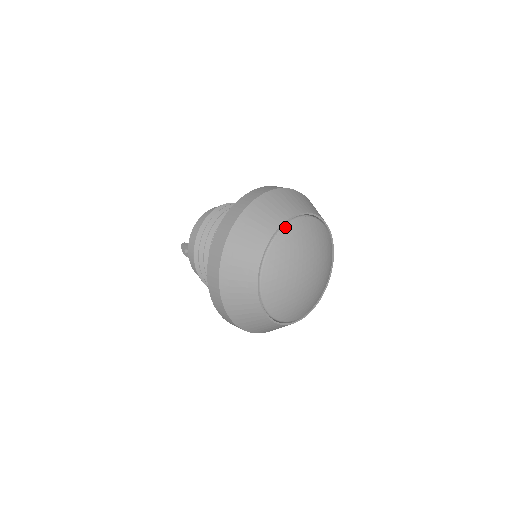
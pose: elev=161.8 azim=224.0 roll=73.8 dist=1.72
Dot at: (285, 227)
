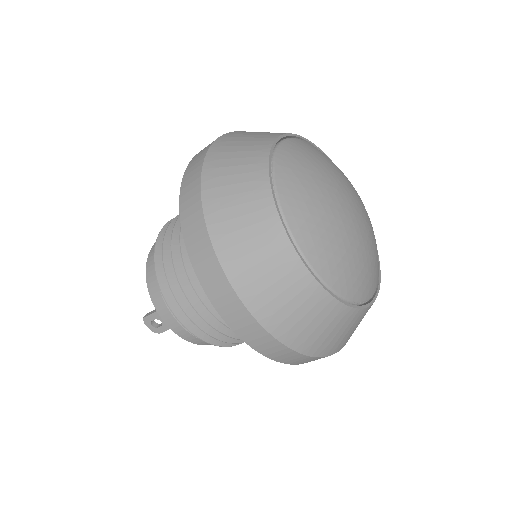
Dot at: (277, 153)
